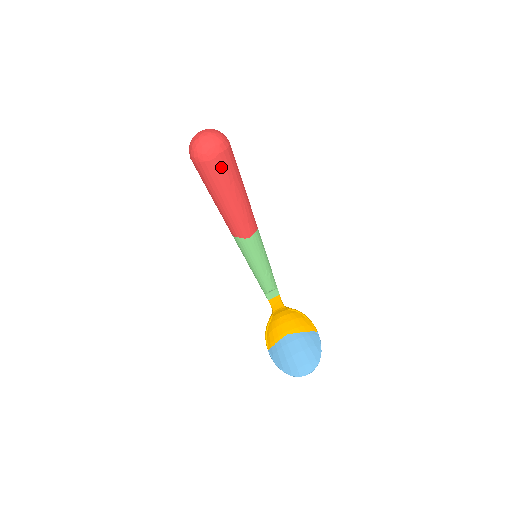
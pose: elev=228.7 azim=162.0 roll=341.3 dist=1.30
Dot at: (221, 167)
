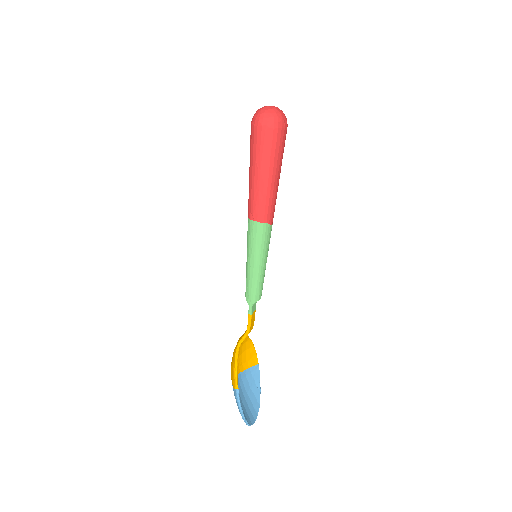
Dot at: (285, 139)
